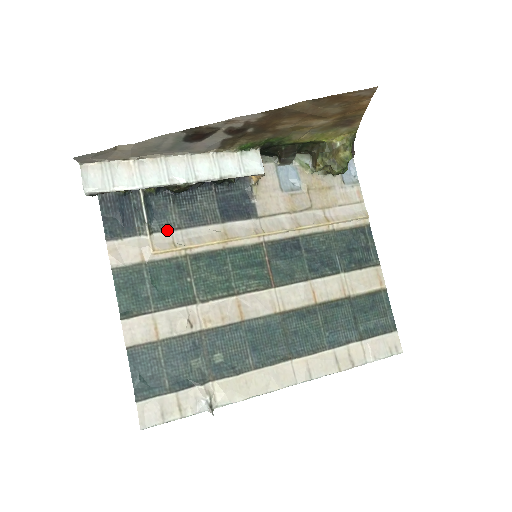
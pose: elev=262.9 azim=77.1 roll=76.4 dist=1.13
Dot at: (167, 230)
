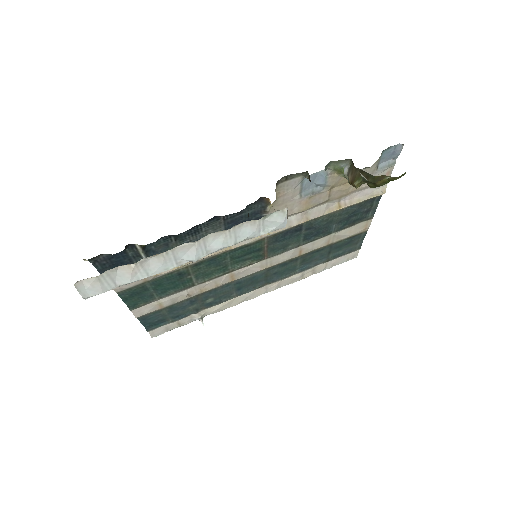
Dot at: occluded
